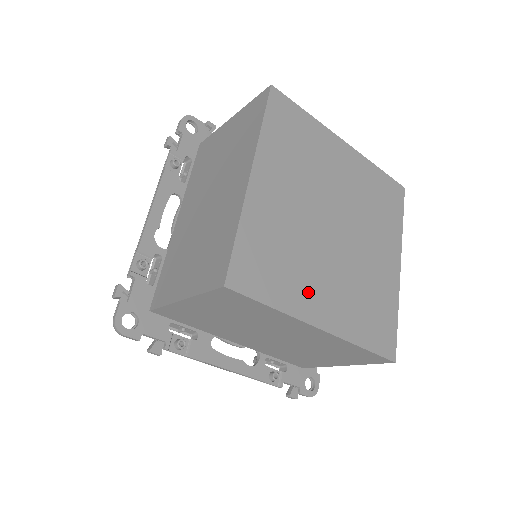
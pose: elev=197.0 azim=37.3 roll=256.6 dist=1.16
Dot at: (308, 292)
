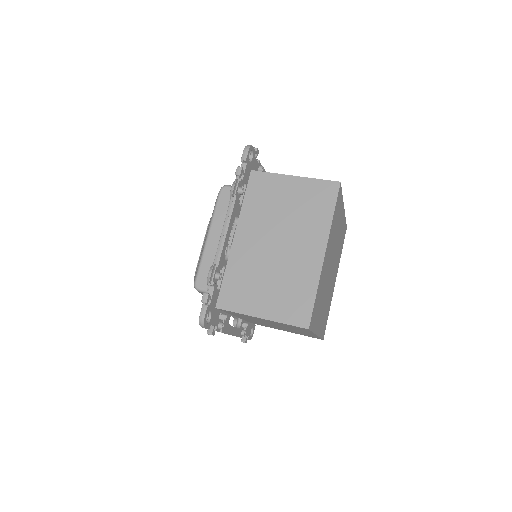
Dot at: occluded
